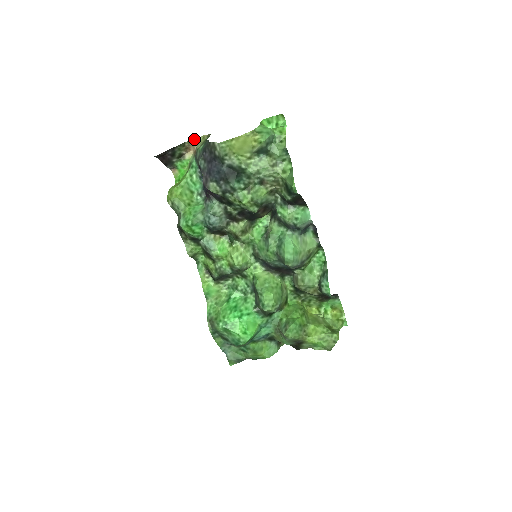
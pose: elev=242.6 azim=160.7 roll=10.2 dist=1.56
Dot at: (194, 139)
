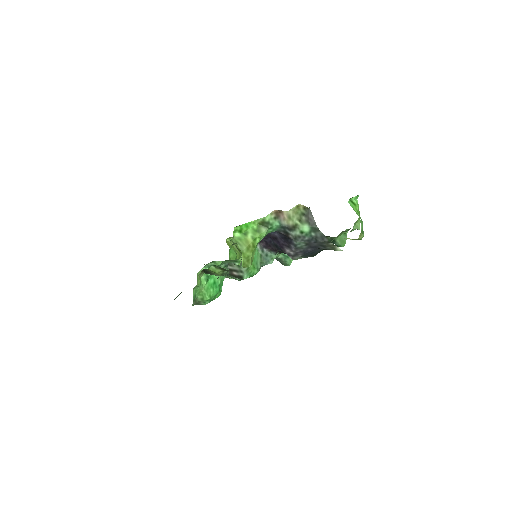
Dot at: occluded
